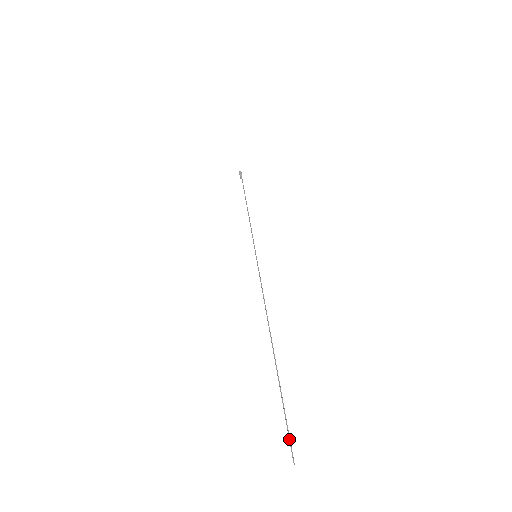
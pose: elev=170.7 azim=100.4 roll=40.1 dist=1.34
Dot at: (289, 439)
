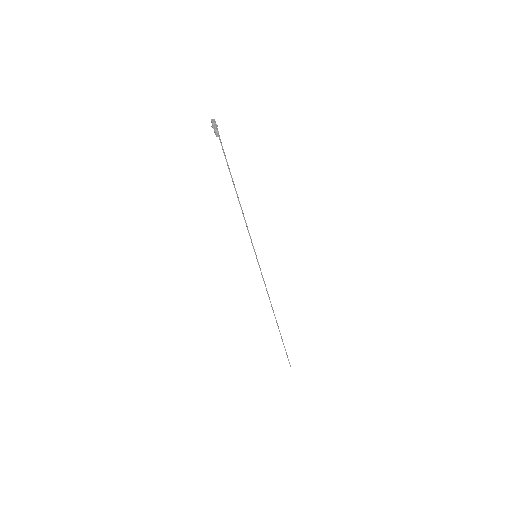
Dot at: (288, 360)
